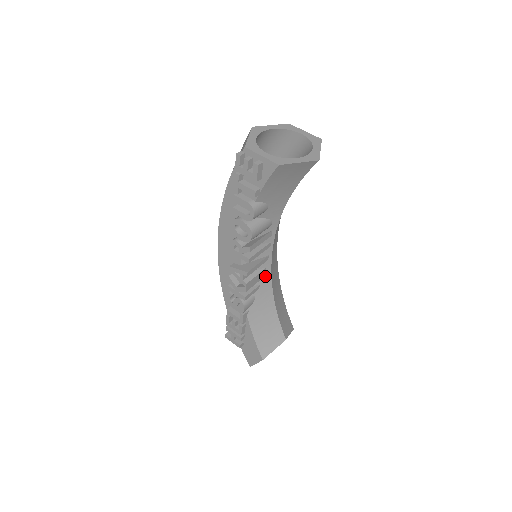
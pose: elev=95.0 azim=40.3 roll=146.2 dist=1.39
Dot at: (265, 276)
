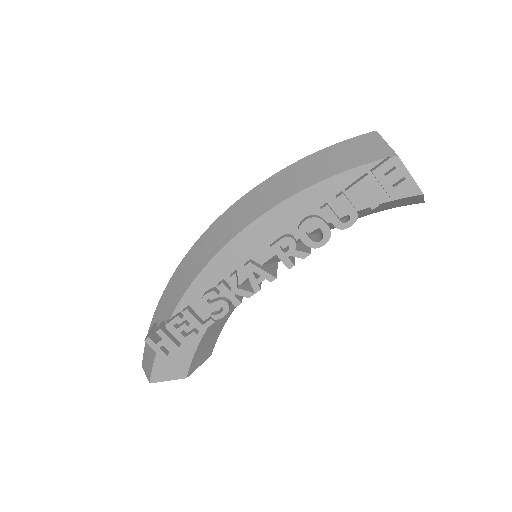
Dot at: occluded
